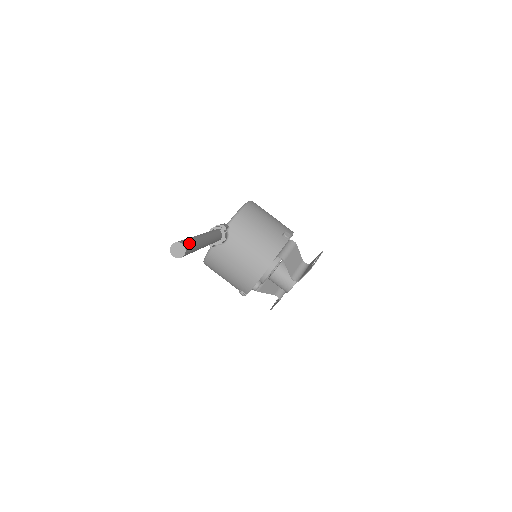
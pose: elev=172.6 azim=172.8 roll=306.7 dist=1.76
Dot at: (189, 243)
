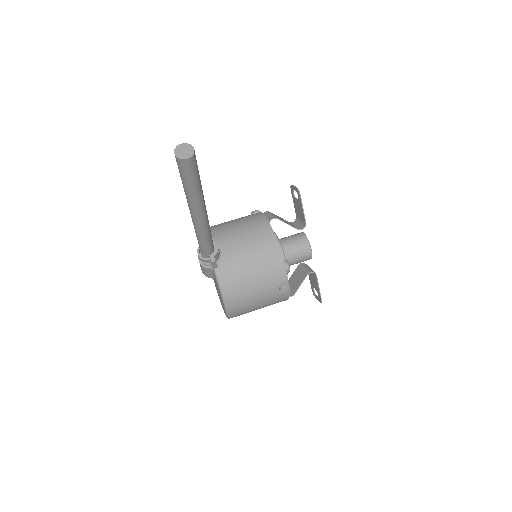
Dot at: occluded
